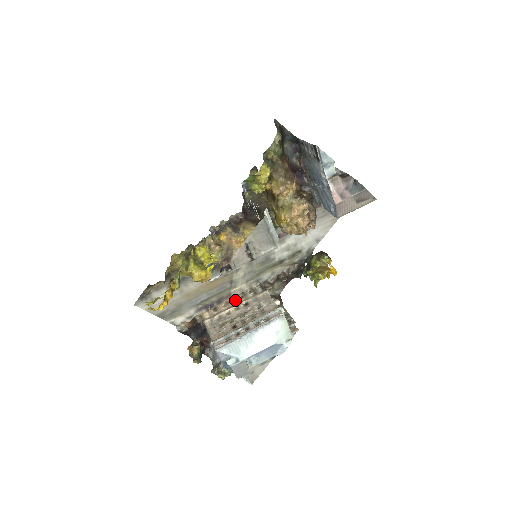
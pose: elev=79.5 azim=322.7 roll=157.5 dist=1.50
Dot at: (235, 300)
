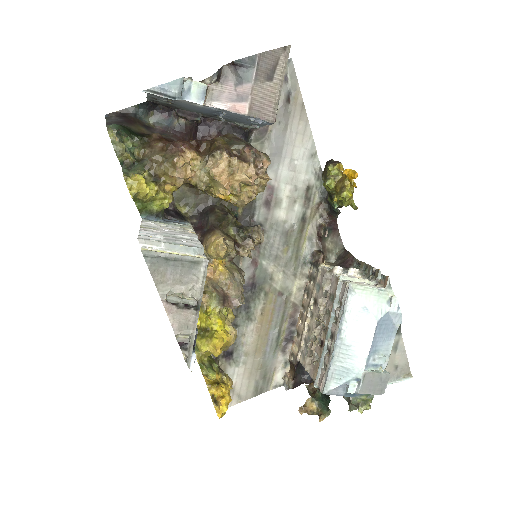
Dot at: (304, 306)
